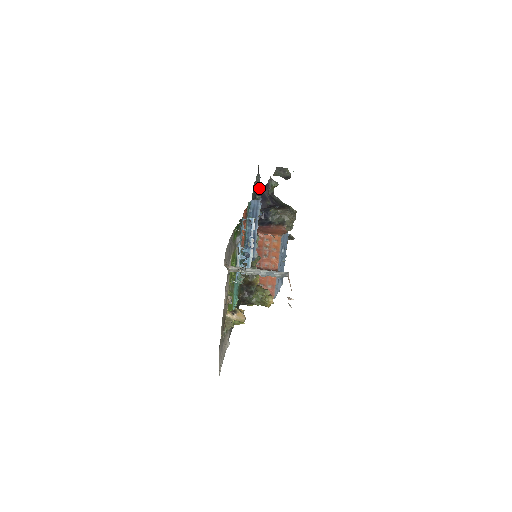
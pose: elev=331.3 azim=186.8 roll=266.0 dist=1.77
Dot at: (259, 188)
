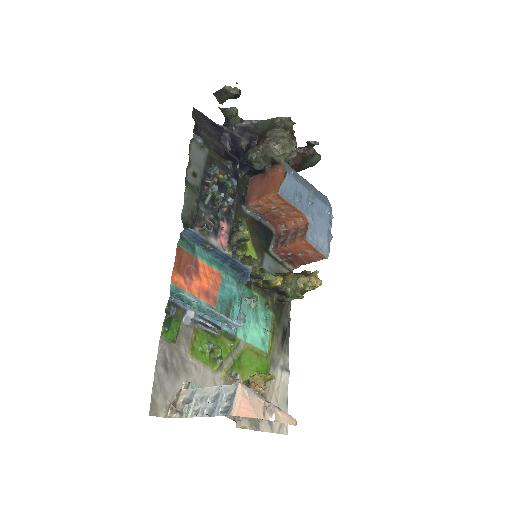
Dot at: (219, 133)
